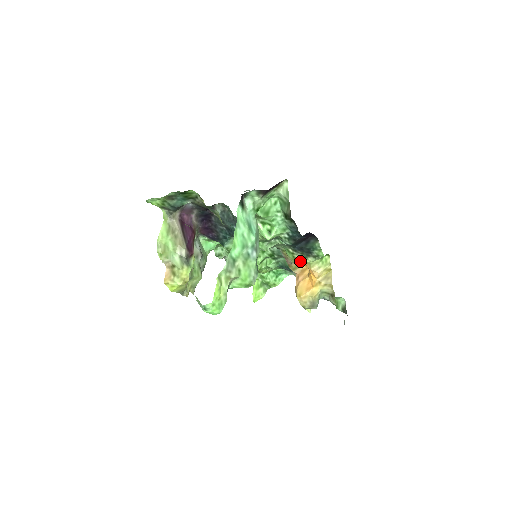
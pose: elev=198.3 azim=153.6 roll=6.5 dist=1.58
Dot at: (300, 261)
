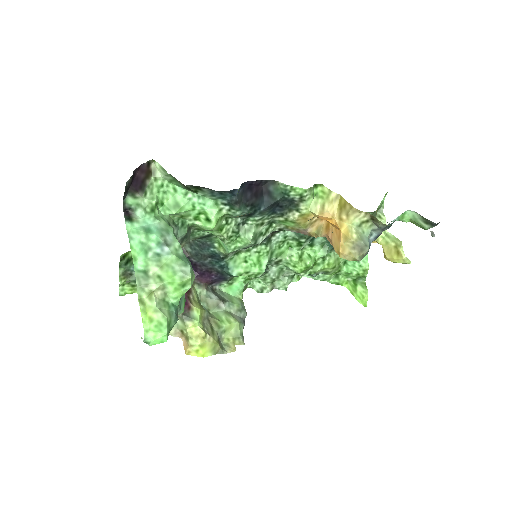
Dot at: (302, 219)
